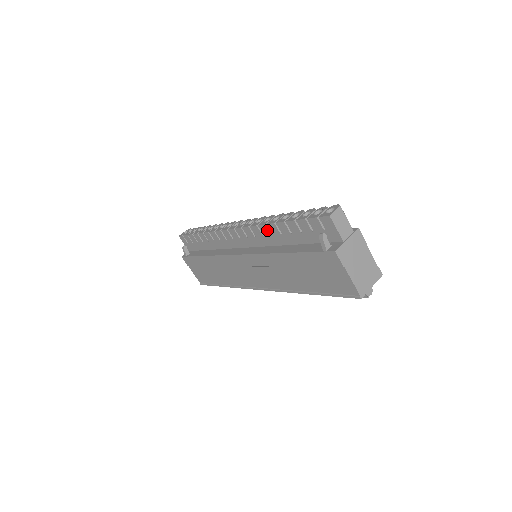
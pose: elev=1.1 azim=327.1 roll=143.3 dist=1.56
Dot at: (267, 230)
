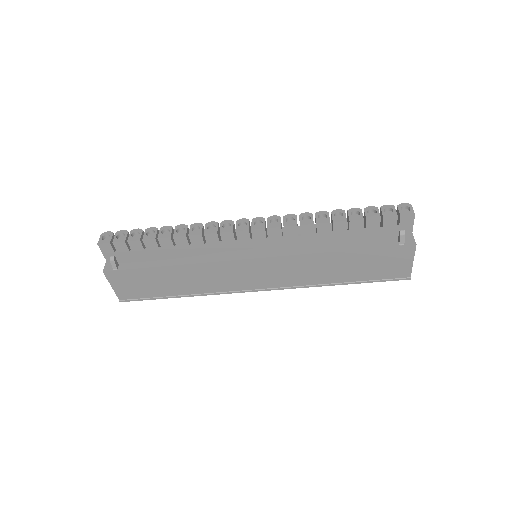
Dot at: (312, 229)
